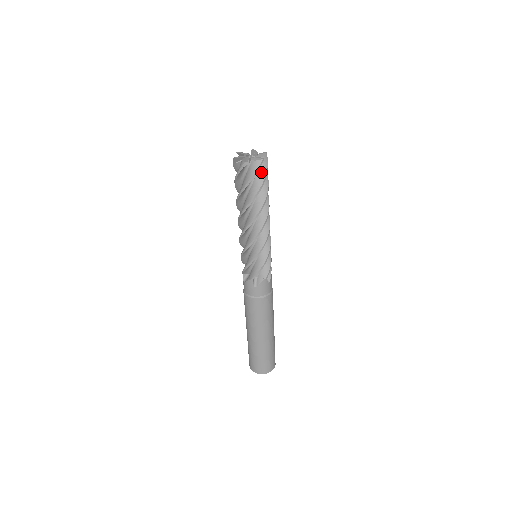
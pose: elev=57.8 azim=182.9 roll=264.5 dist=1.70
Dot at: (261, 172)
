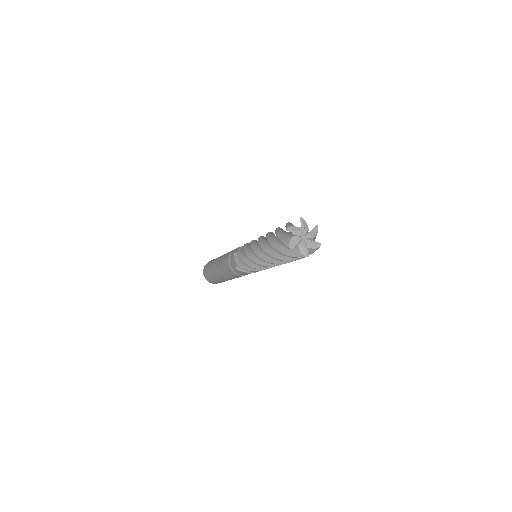
Dot at: occluded
